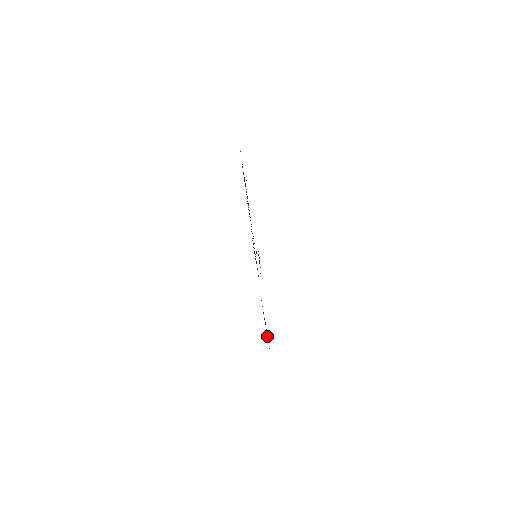
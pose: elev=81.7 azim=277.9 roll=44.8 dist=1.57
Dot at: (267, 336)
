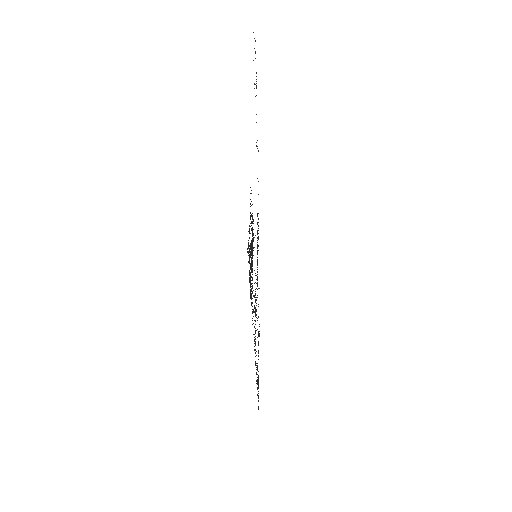
Dot at: occluded
